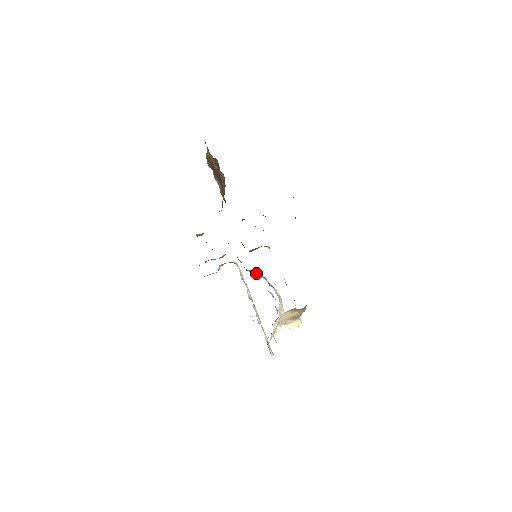
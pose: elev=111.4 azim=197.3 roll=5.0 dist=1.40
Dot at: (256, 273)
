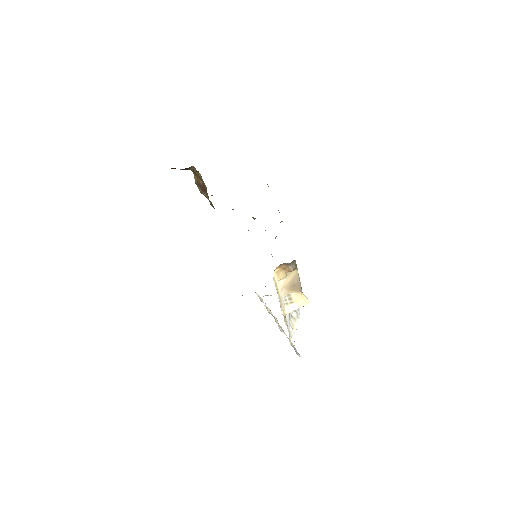
Dot at: occluded
